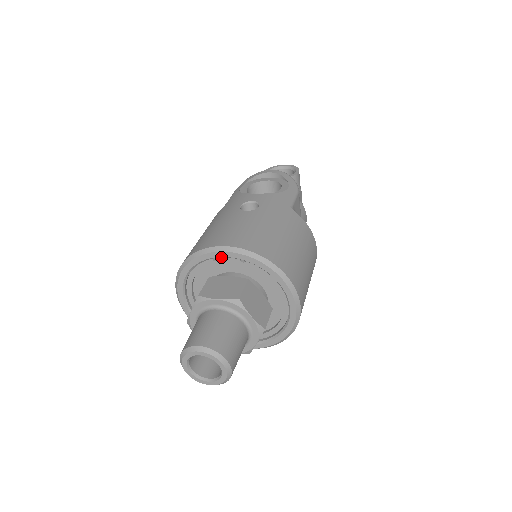
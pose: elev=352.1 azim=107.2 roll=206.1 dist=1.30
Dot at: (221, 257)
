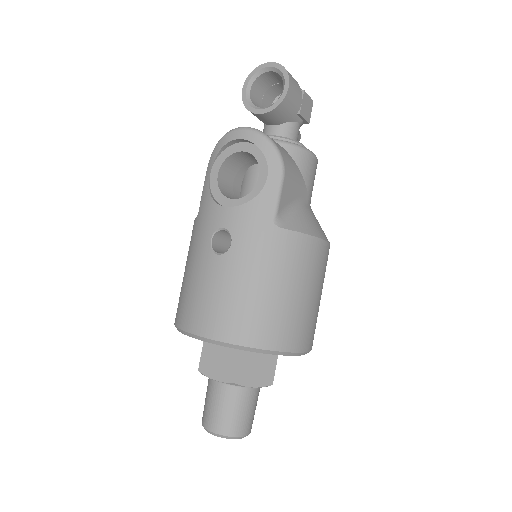
Dot at: occluded
